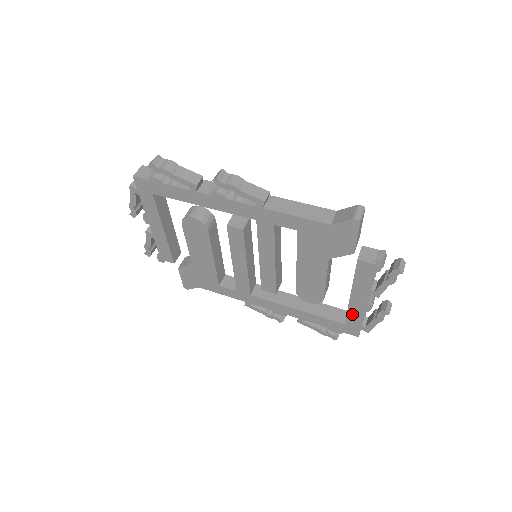
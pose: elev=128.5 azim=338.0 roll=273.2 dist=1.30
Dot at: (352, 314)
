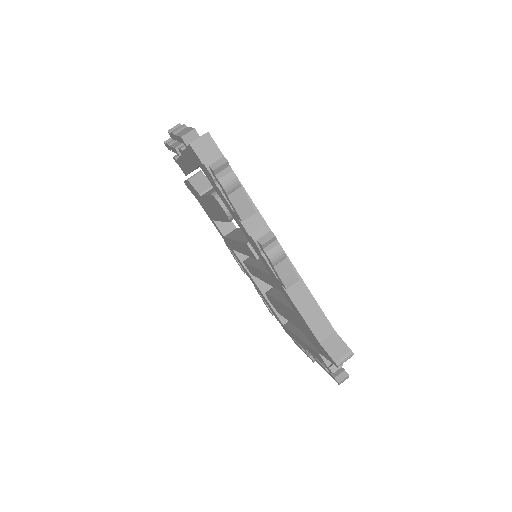
Dot at: (292, 334)
